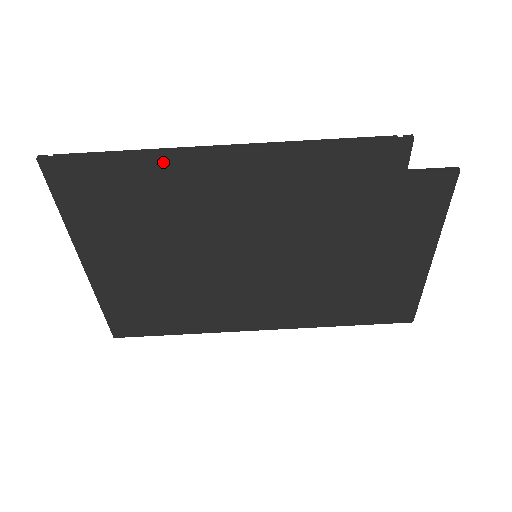
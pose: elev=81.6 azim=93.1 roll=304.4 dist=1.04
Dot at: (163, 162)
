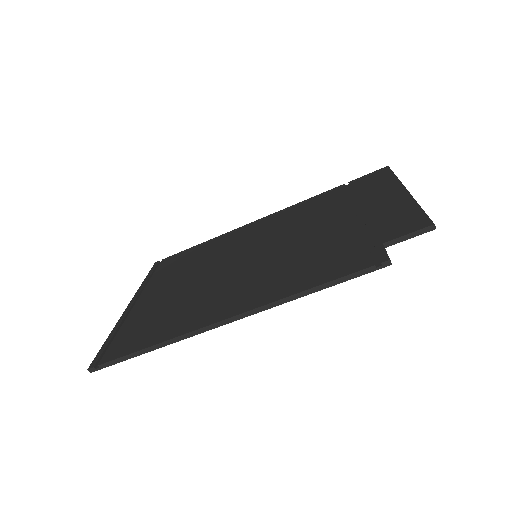
Dot at: occluded
